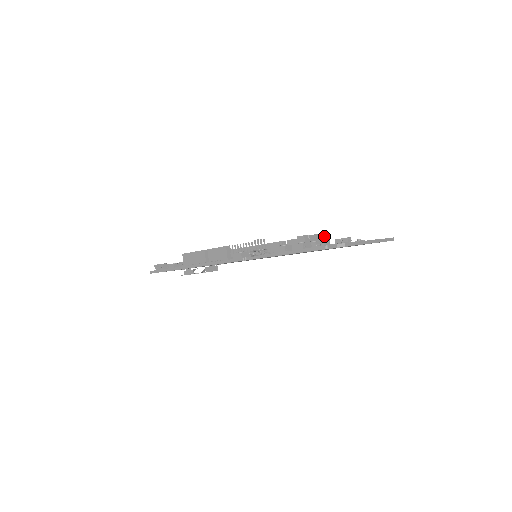
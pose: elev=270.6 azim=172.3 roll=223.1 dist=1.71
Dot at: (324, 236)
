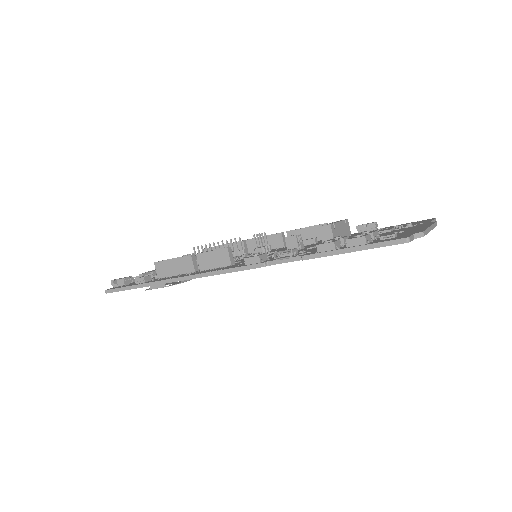
Dot at: (345, 223)
